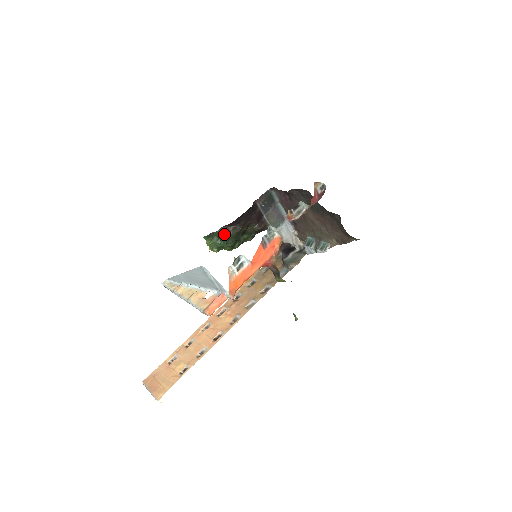
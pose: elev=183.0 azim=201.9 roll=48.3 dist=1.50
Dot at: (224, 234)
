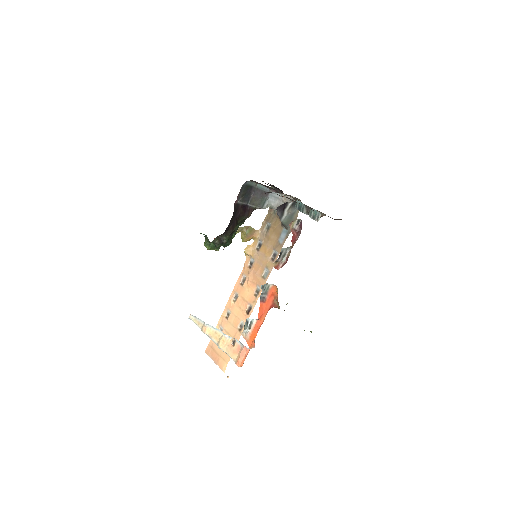
Dot at: (219, 243)
